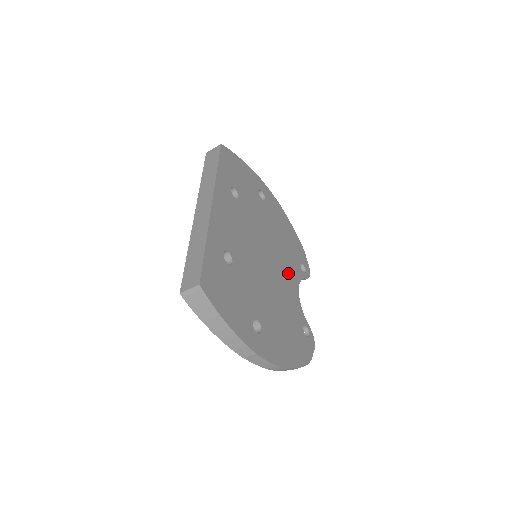
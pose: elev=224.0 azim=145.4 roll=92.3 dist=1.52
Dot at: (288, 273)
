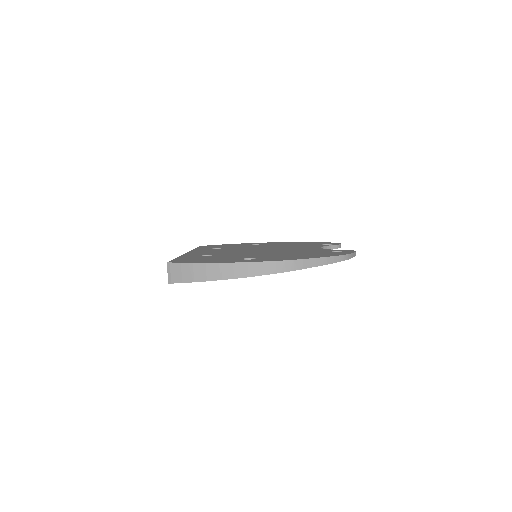
Dot at: occluded
